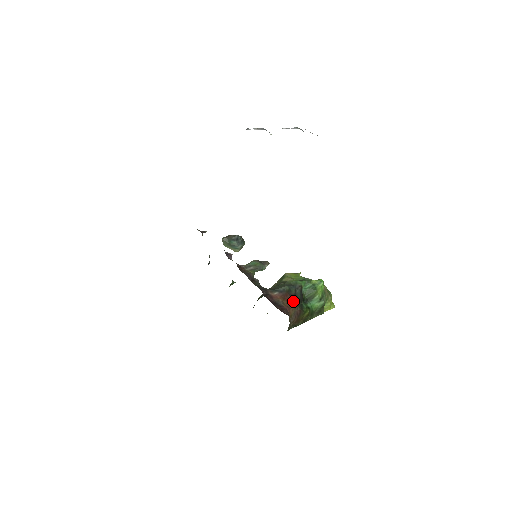
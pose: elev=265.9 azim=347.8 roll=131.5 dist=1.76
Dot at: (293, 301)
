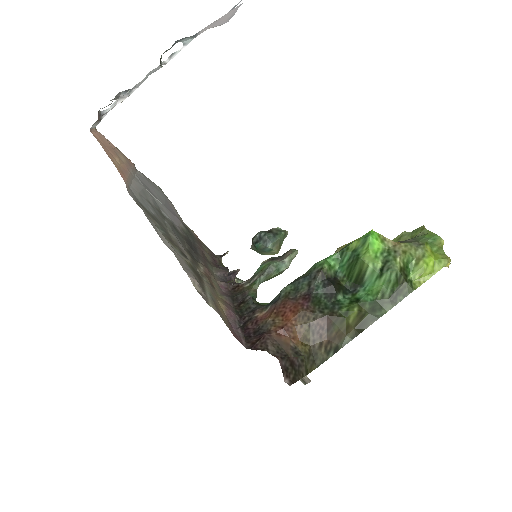
Dot at: (299, 309)
